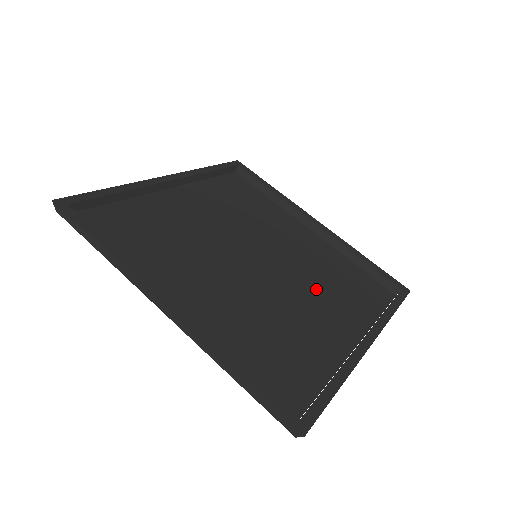
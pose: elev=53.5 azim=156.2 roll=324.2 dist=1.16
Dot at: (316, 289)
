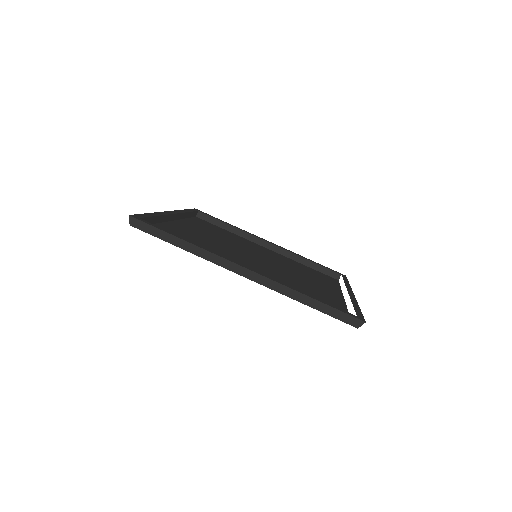
Dot at: (300, 274)
